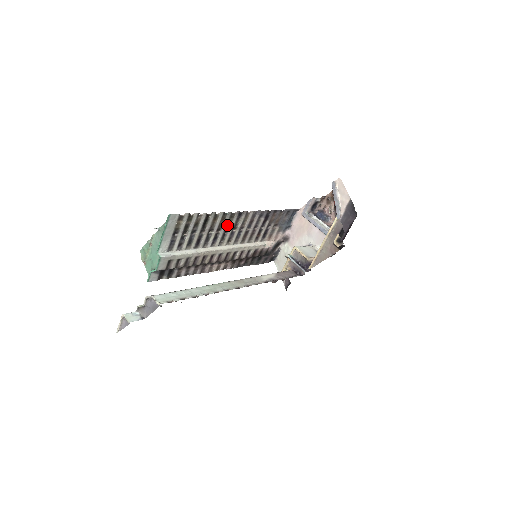
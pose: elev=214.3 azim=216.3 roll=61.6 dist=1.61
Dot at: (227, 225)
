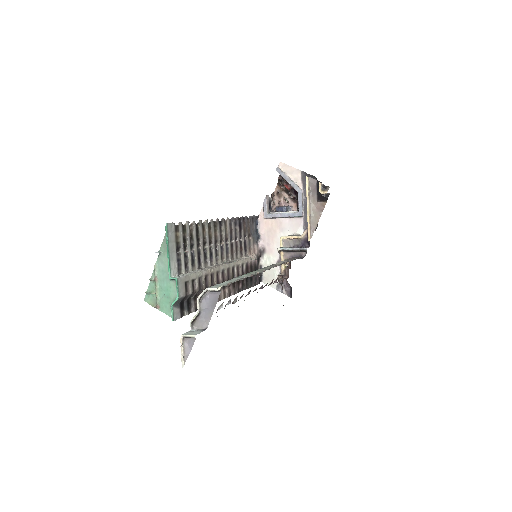
Dot at: (214, 237)
